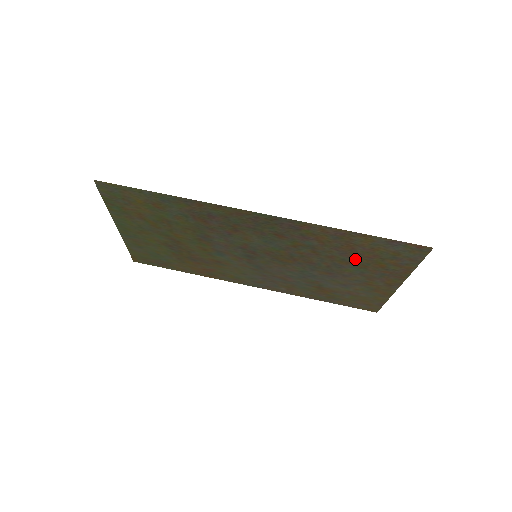
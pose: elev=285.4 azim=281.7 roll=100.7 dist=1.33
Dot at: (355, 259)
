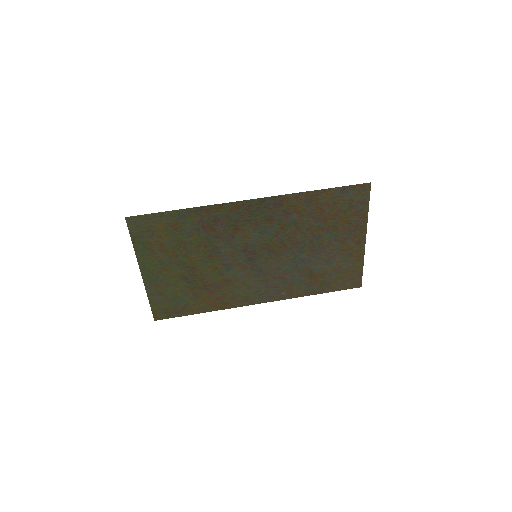
Dot at: (326, 222)
